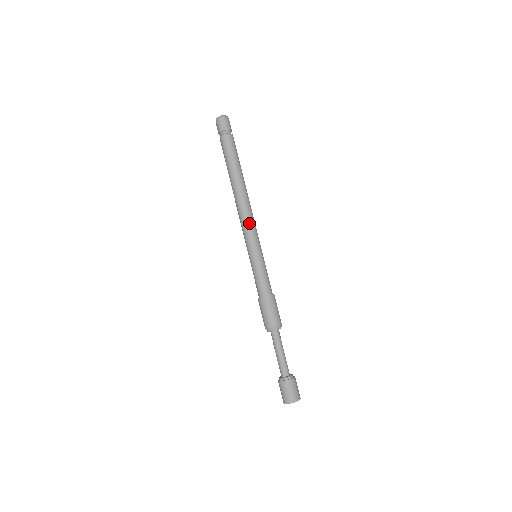
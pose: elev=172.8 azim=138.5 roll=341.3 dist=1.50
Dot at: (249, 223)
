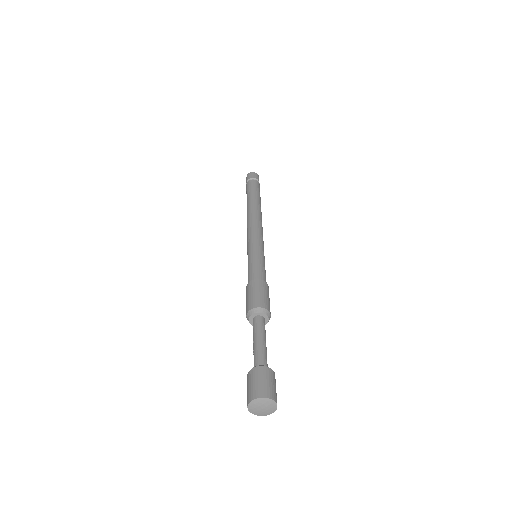
Dot at: (251, 229)
